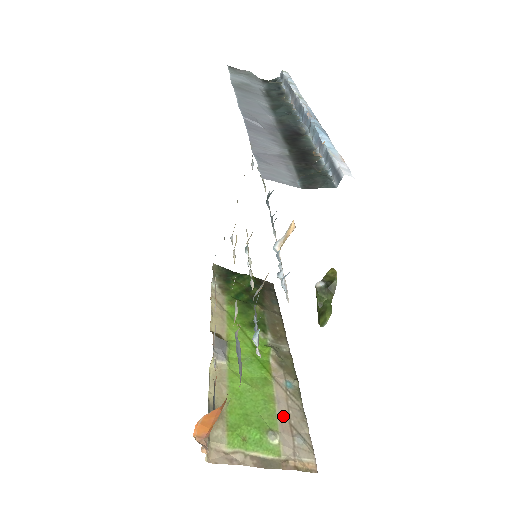
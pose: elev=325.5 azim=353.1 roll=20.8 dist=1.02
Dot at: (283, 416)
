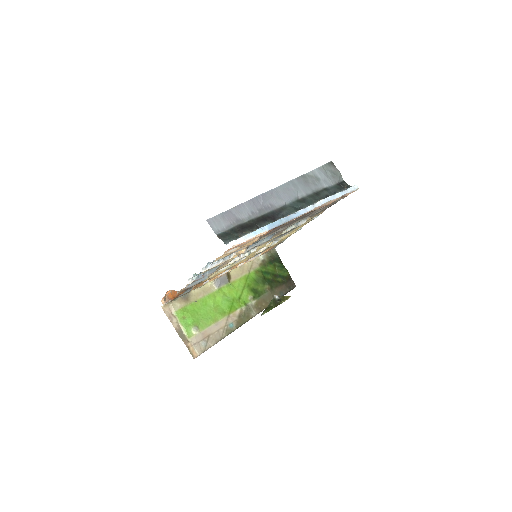
Dot at: (211, 330)
